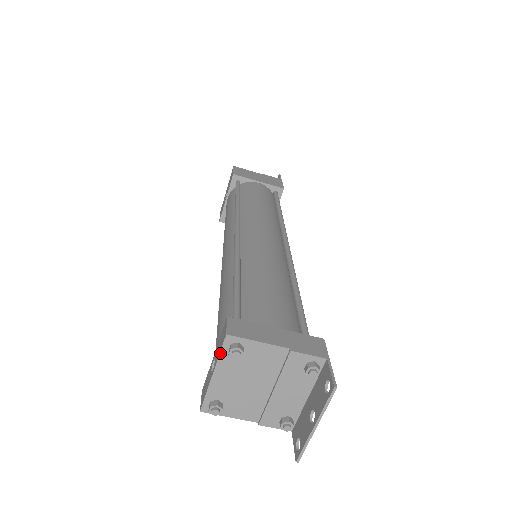
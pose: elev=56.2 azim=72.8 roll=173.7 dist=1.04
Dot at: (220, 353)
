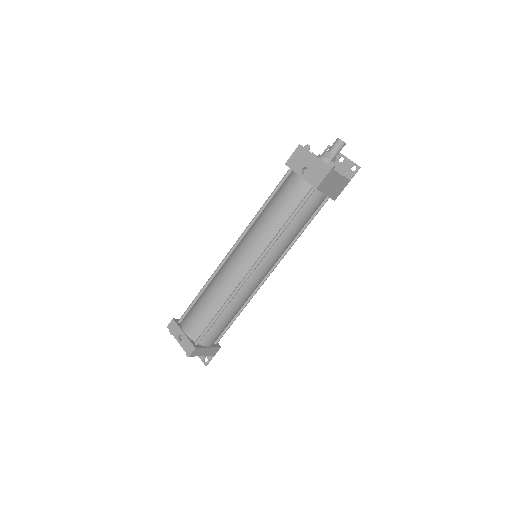
Dot at: (184, 350)
